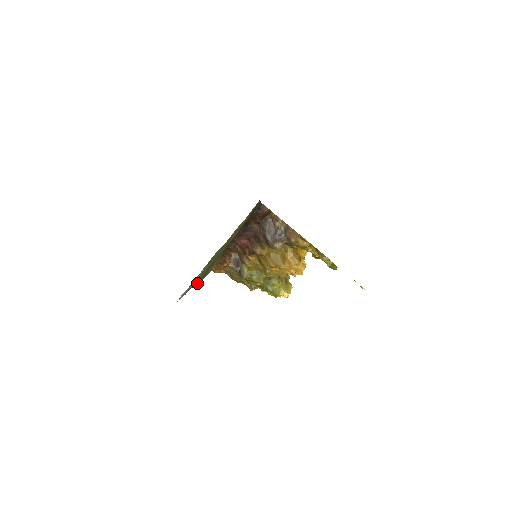
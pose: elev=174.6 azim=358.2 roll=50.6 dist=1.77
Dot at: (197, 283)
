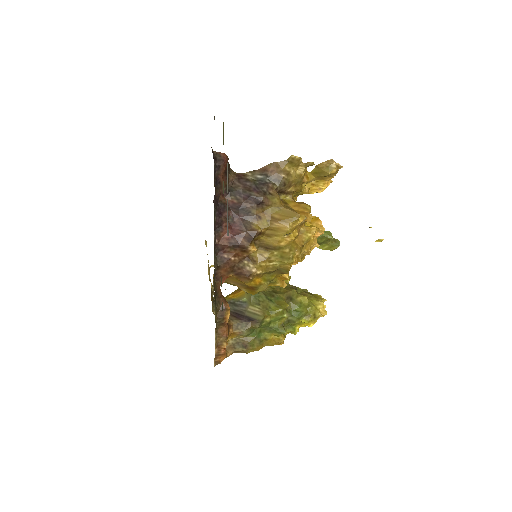
Dot at: occluded
